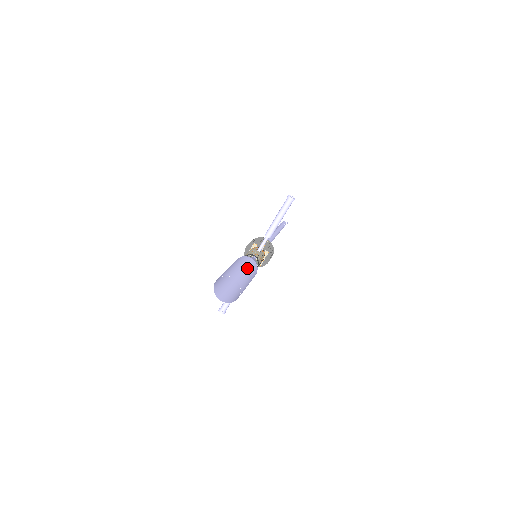
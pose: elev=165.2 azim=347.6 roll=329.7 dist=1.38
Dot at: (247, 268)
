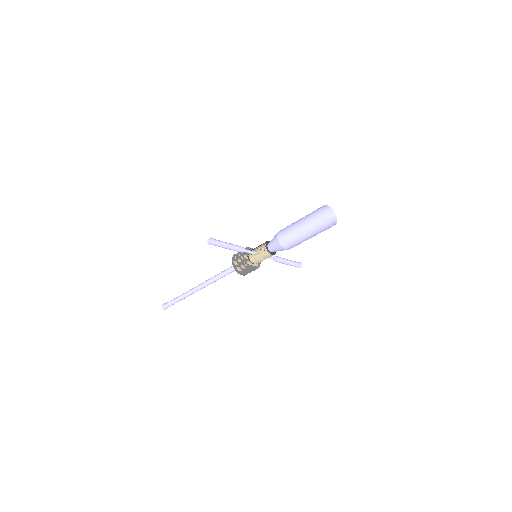
Dot at: occluded
